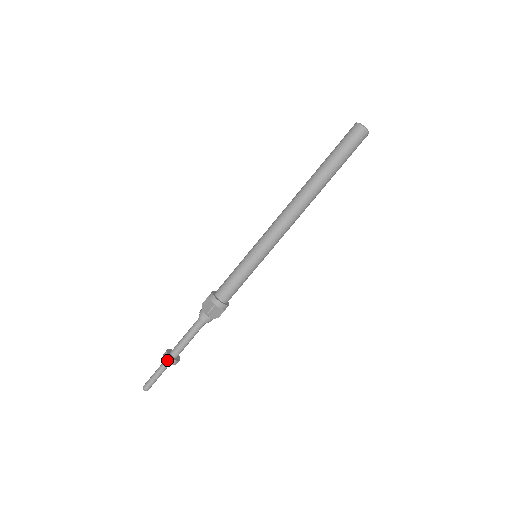
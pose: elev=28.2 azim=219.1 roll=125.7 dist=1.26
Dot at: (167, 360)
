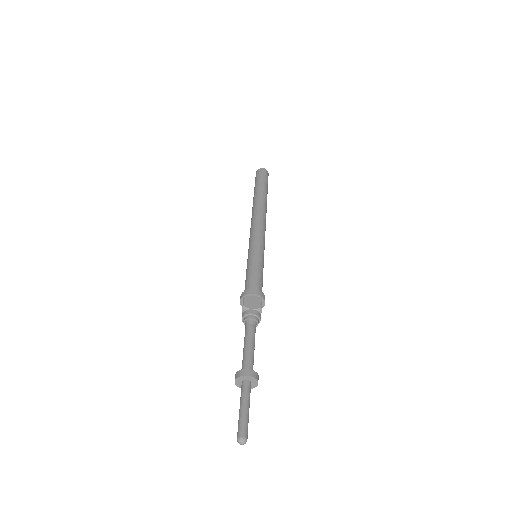
Dot at: (237, 377)
